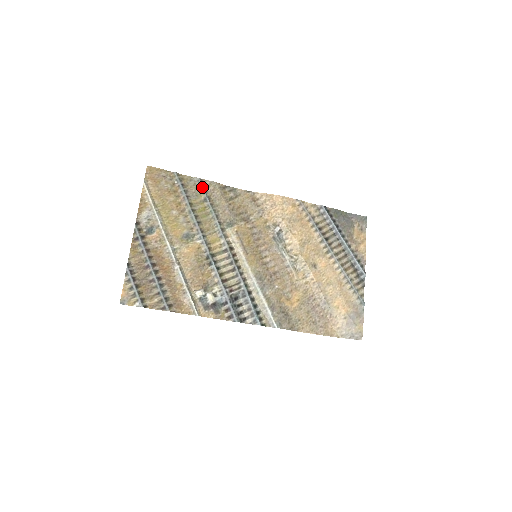
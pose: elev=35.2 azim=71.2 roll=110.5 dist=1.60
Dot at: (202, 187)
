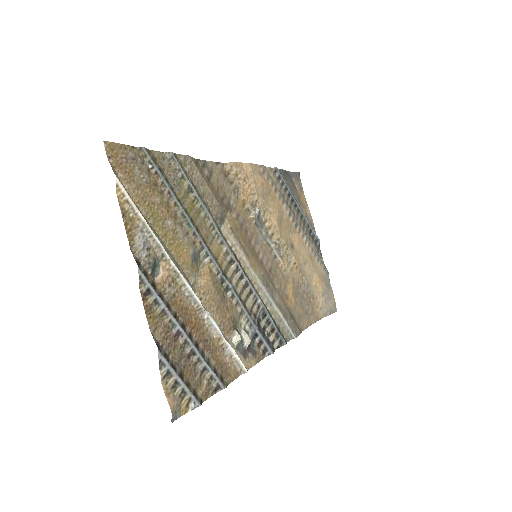
Dot at: (180, 168)
